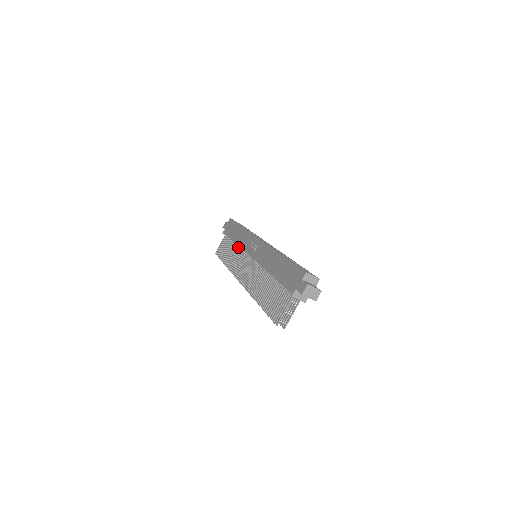
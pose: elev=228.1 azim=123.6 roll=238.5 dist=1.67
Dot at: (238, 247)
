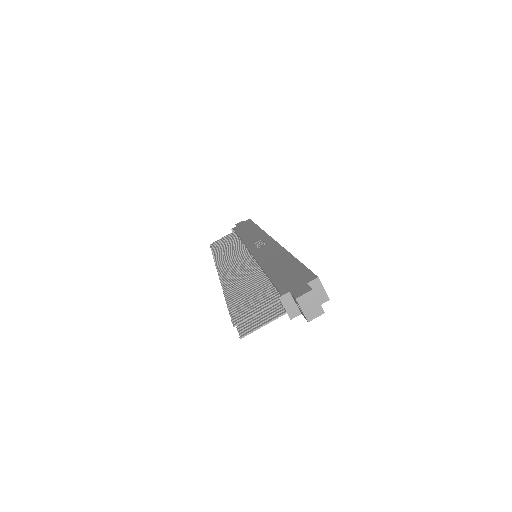
Dot at: (240, 243)
